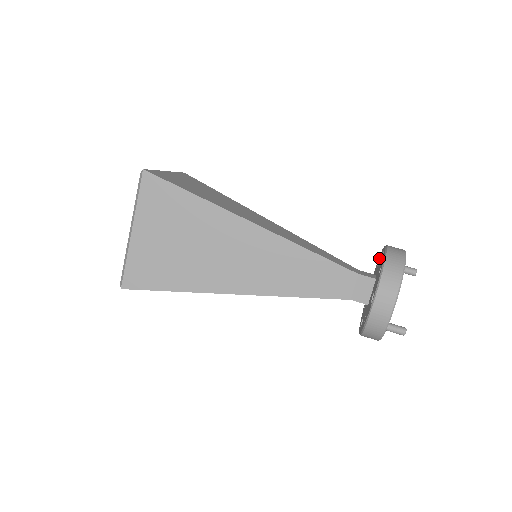
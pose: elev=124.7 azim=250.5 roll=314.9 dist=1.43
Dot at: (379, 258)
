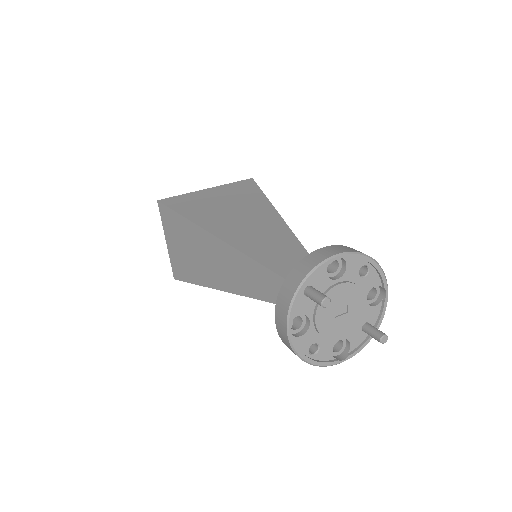
Dot at: occluded
